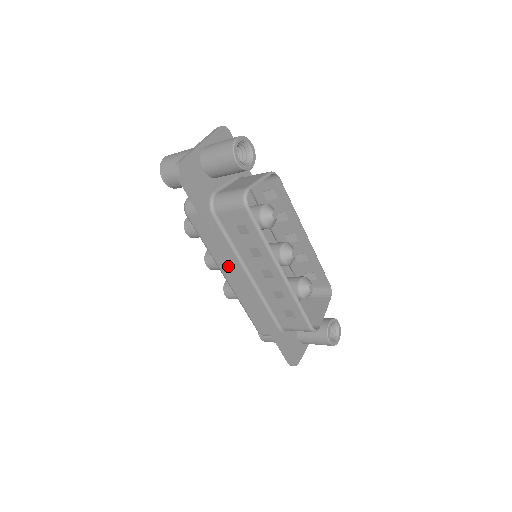
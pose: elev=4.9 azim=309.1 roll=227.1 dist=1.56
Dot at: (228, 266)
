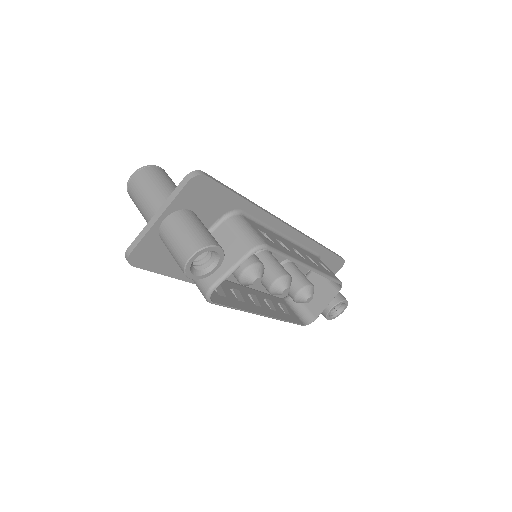
Dot at: occluded
